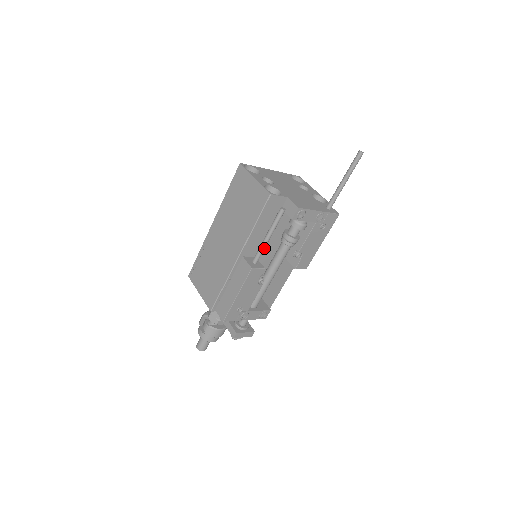
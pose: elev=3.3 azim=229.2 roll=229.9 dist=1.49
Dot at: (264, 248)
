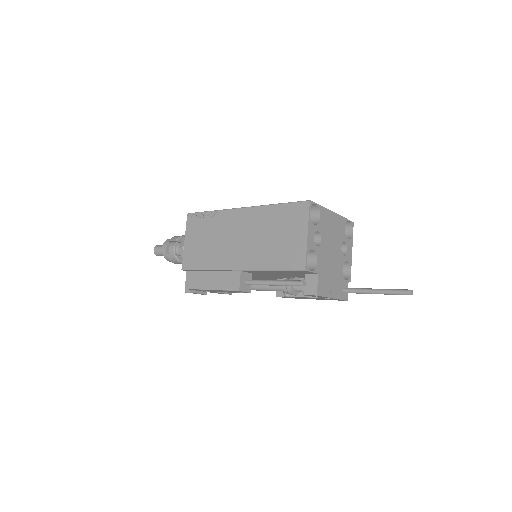
Dot at: occluded
